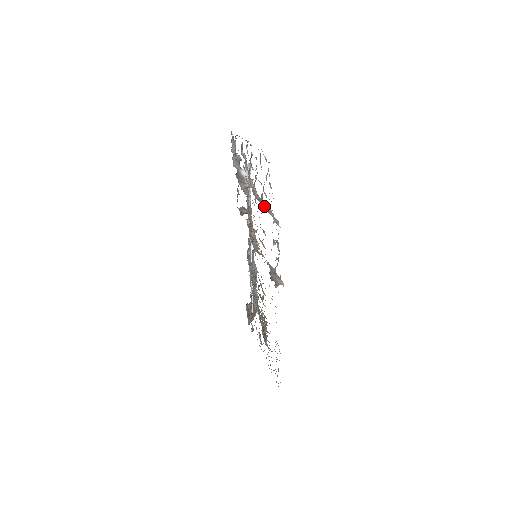
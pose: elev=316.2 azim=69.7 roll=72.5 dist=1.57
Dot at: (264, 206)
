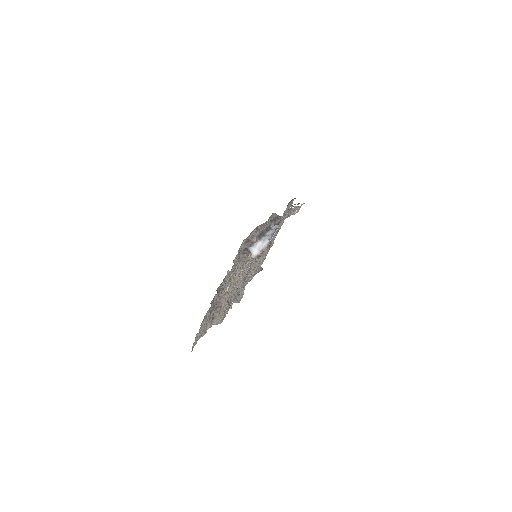
Dot at: (214, 315)
